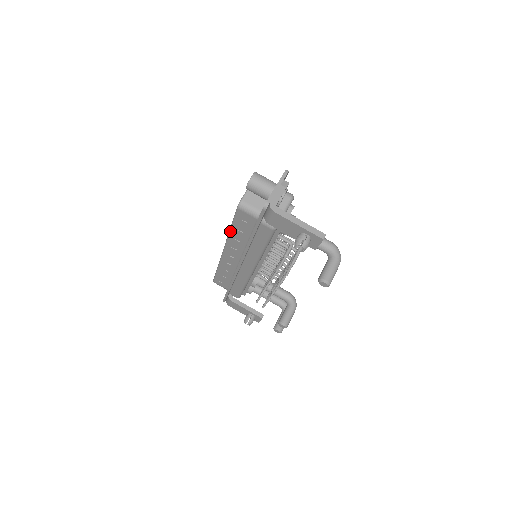
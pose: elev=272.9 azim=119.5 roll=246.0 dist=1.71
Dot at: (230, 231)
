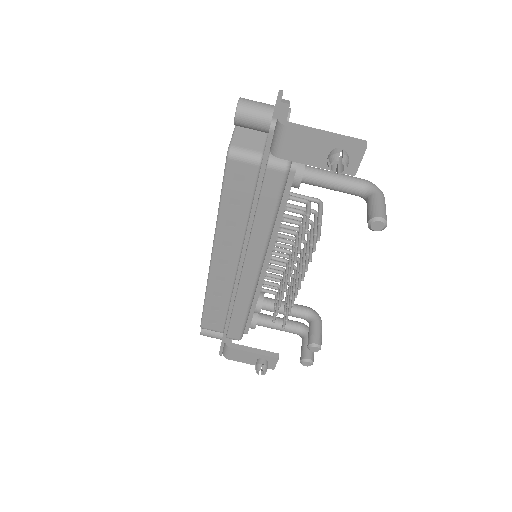
Dot at: (219, 213)
